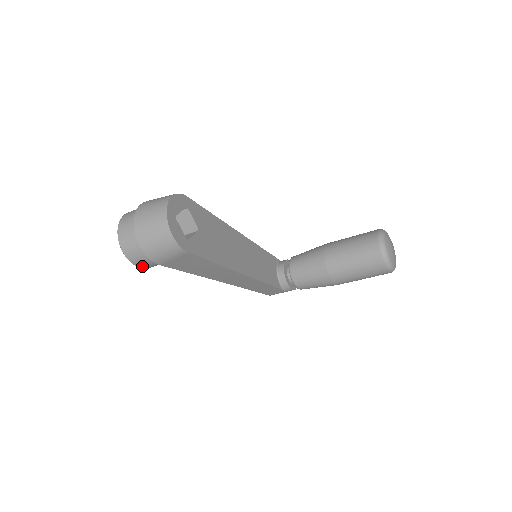
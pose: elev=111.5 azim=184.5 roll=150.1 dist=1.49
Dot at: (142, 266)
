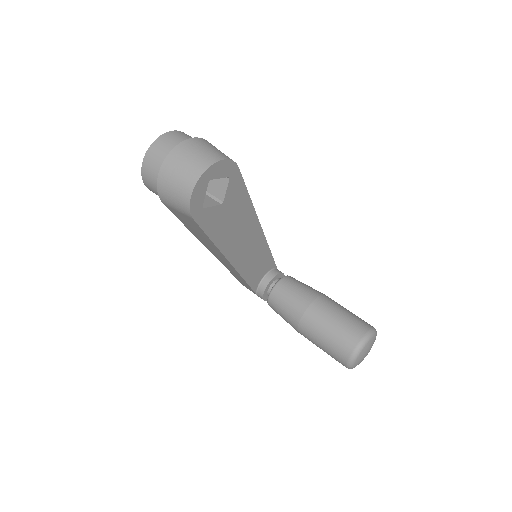
Dot at: (149, 188)
